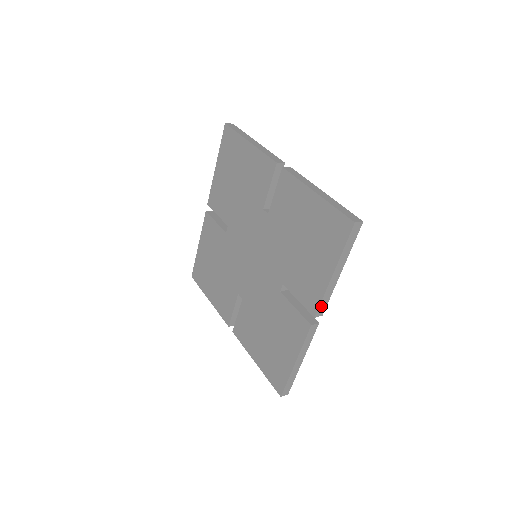
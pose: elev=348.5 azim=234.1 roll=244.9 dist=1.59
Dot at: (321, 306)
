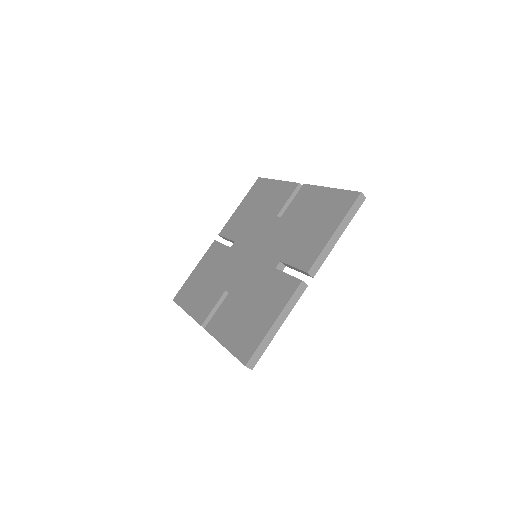
Dot at: (316, 264)
